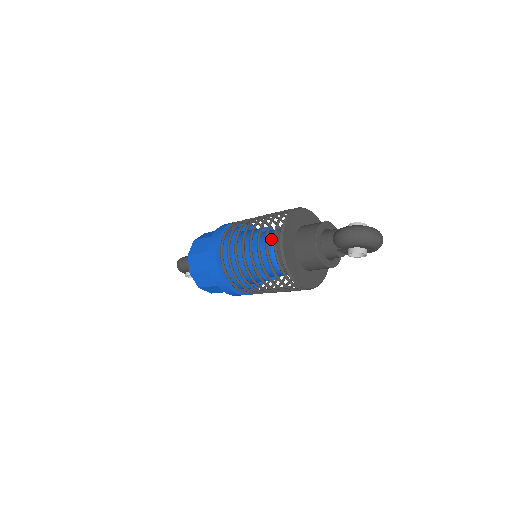
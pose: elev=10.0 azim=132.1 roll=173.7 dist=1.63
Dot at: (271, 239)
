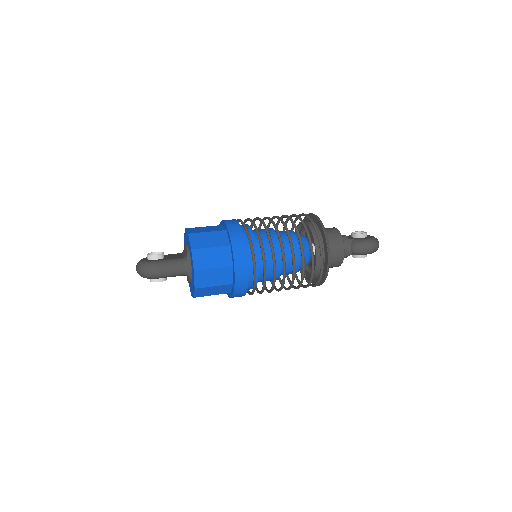
Dot at: (299, 250)
